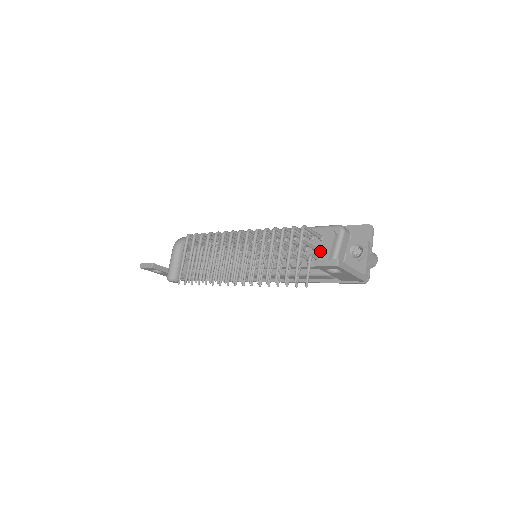
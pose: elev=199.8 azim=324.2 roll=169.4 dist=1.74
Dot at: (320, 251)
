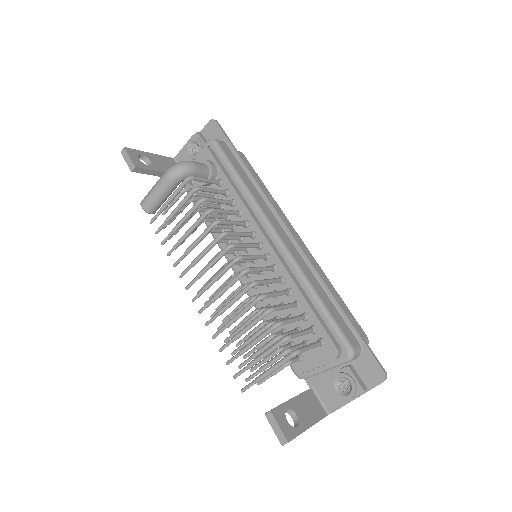
Dot at: (307, 353)
